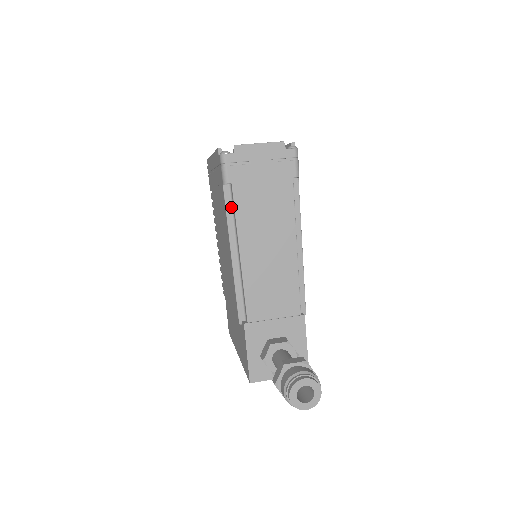
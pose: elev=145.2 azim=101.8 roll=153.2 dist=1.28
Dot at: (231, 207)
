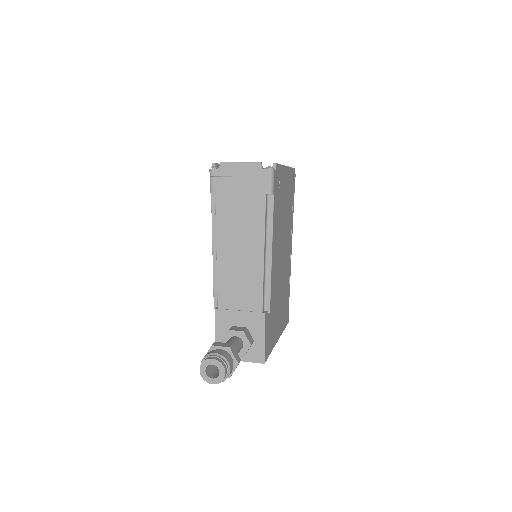
Dot at: occluded
